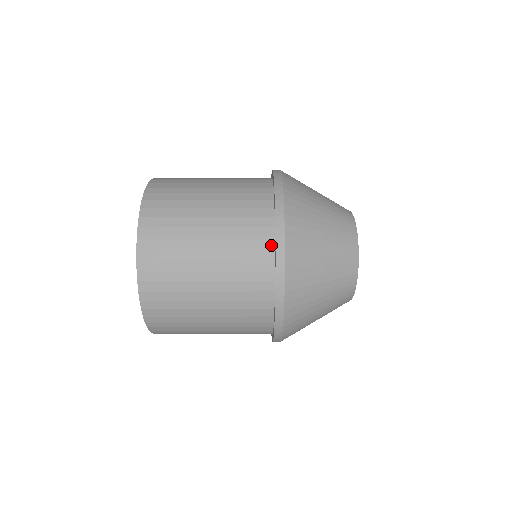
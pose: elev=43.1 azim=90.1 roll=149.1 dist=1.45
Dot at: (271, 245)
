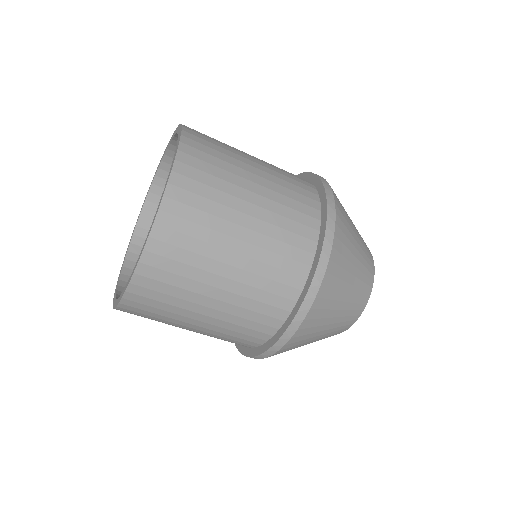
Dot at: (295, 297)
